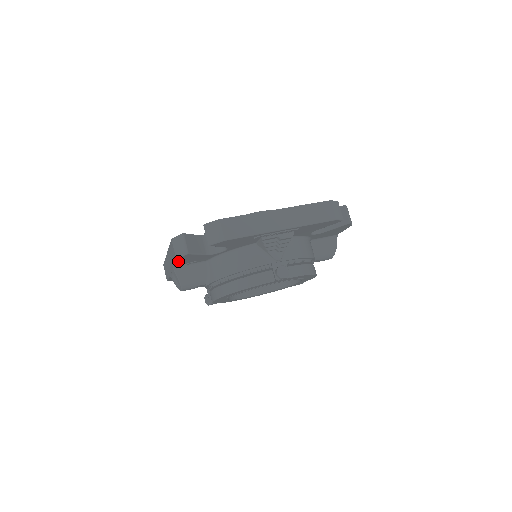
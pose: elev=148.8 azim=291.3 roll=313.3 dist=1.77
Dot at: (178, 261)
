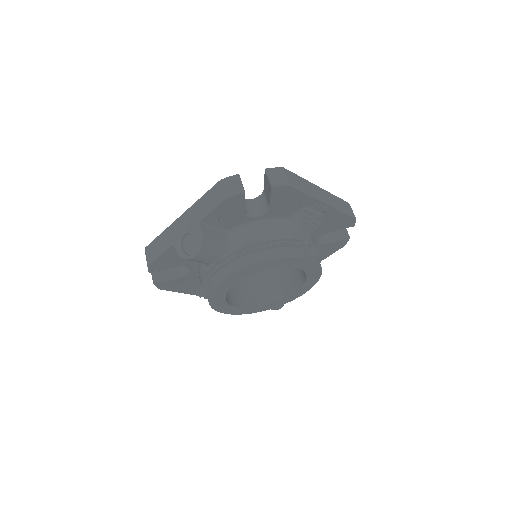
Dot at: (219, 206)
